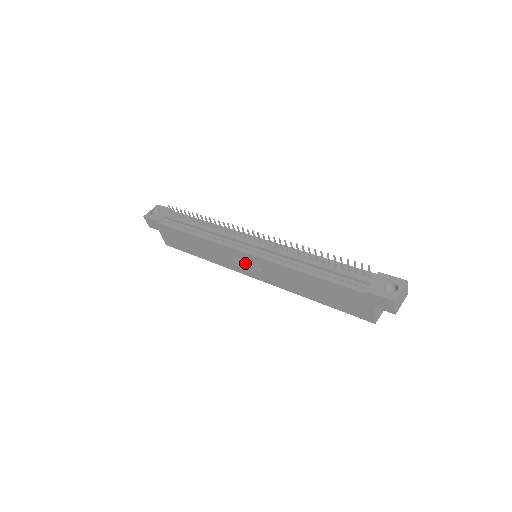
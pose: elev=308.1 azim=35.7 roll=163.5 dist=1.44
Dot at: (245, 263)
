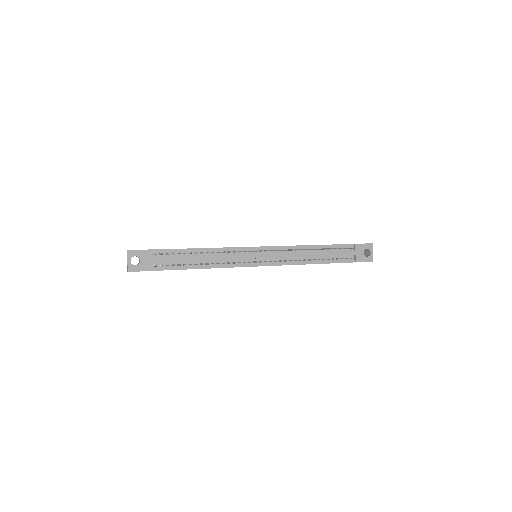
Dot at: occluded
